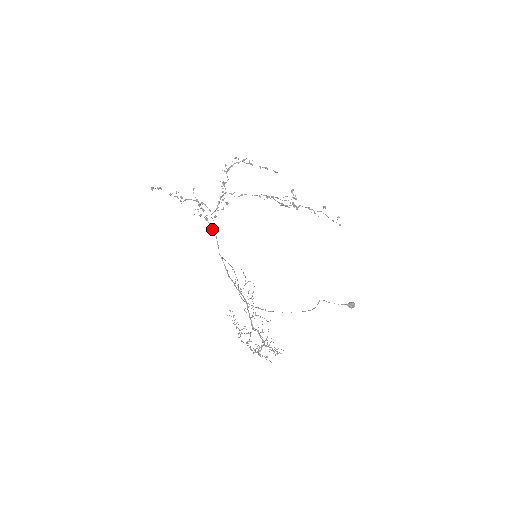
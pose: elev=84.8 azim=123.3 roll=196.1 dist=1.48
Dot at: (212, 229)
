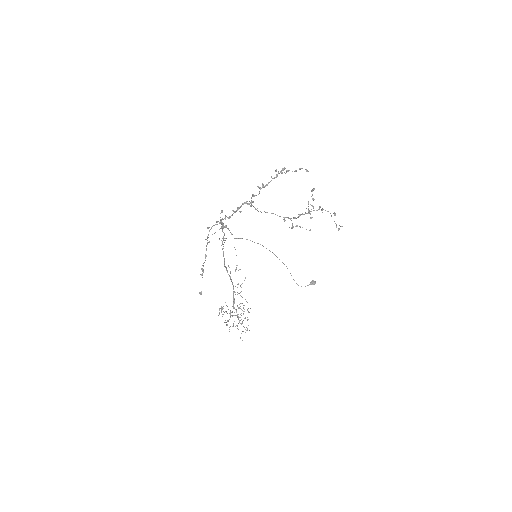
Dot at: occluded
